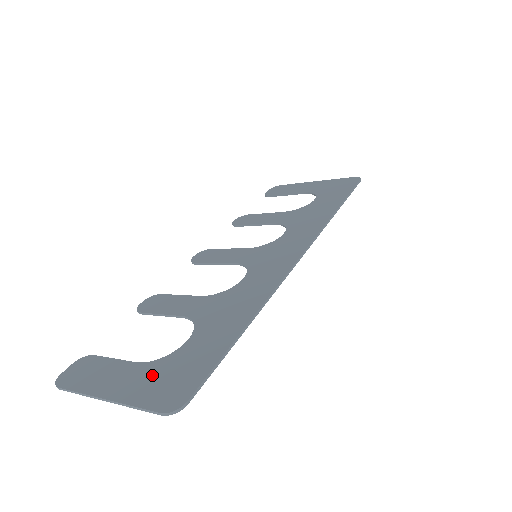
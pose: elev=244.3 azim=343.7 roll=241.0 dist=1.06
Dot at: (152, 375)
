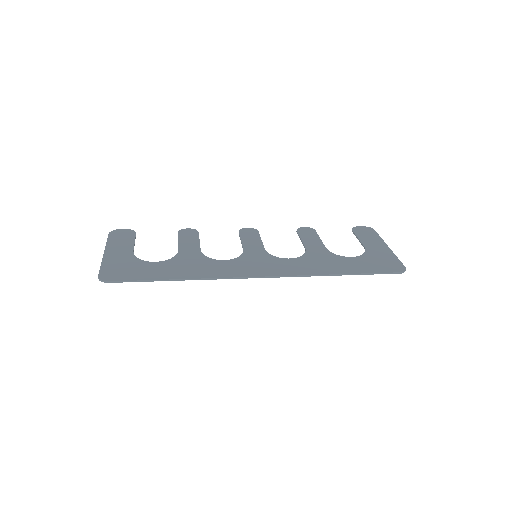
Dot at: (124, 261)
